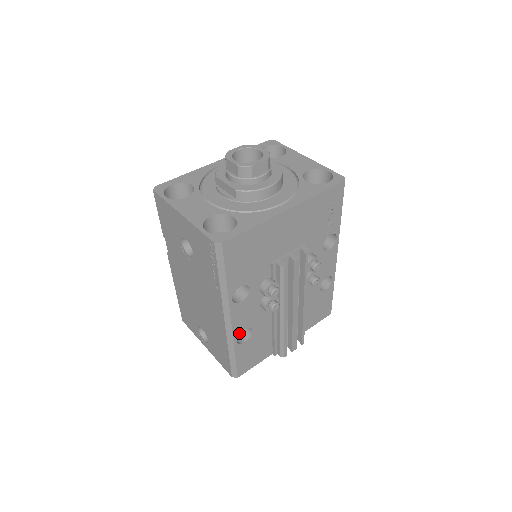
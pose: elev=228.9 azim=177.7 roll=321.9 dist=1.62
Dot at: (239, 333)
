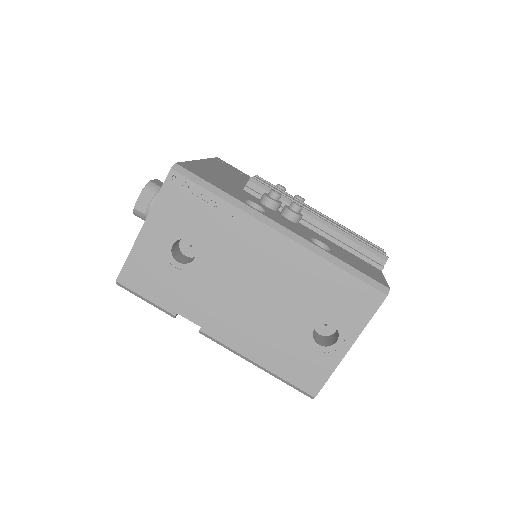
Dot at: (311, 241)
